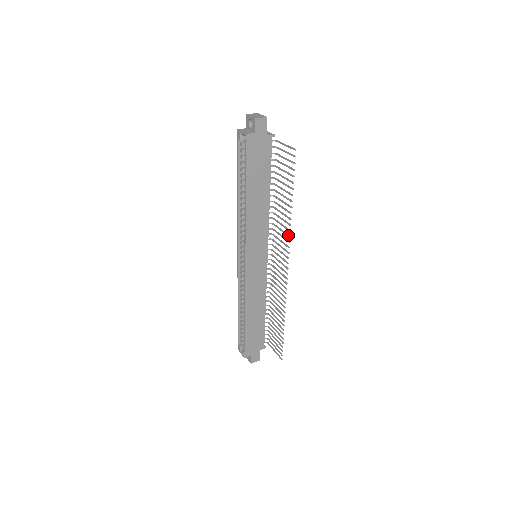
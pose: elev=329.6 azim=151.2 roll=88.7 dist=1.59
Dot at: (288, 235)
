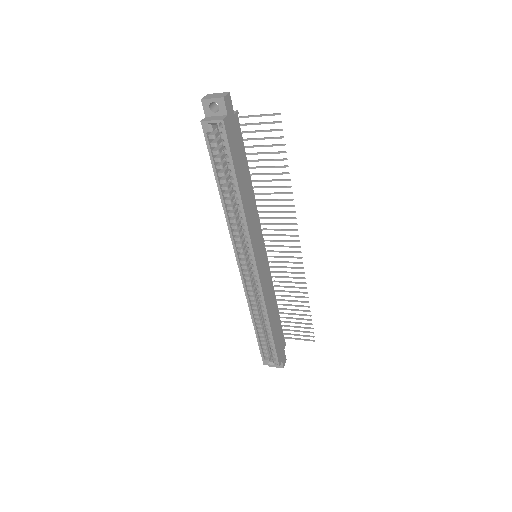
Dot at: (292, 212)
